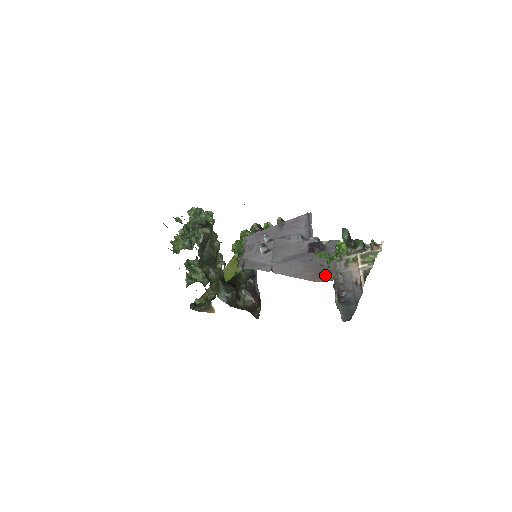
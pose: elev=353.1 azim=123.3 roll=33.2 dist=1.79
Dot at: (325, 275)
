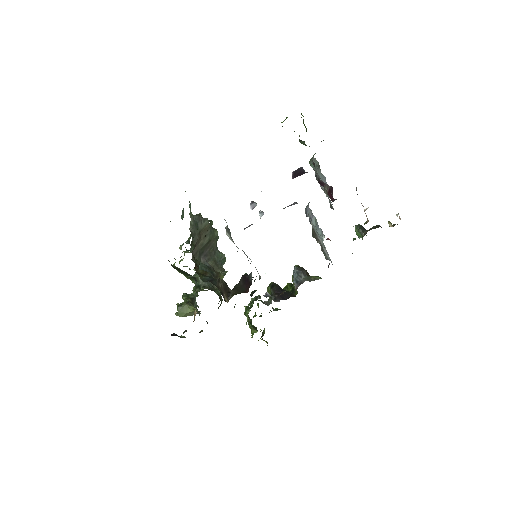
Dot at: occluded
